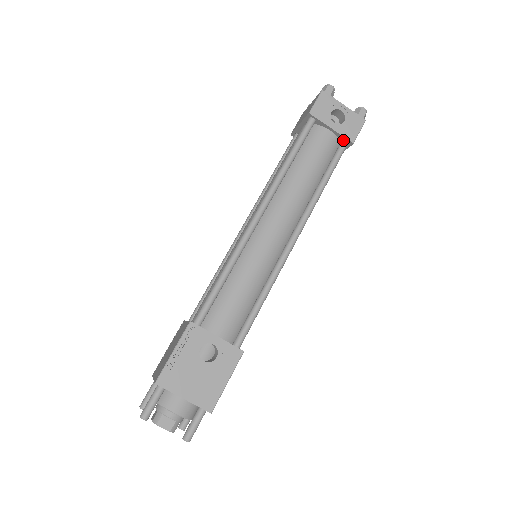
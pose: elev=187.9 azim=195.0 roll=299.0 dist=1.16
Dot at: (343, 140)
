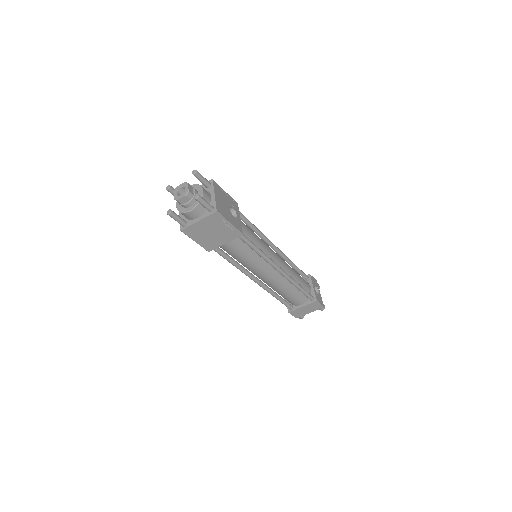
Dot at: (313, 296)
